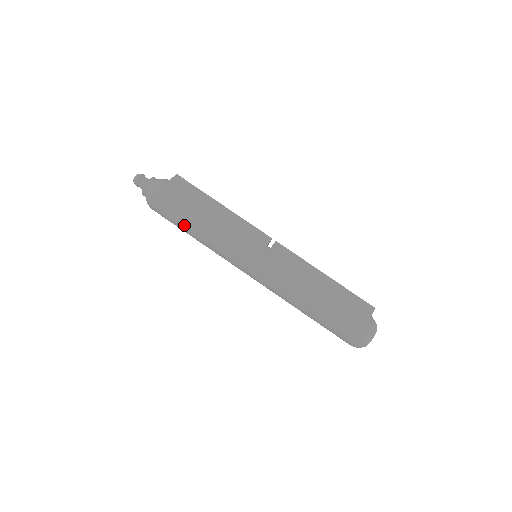
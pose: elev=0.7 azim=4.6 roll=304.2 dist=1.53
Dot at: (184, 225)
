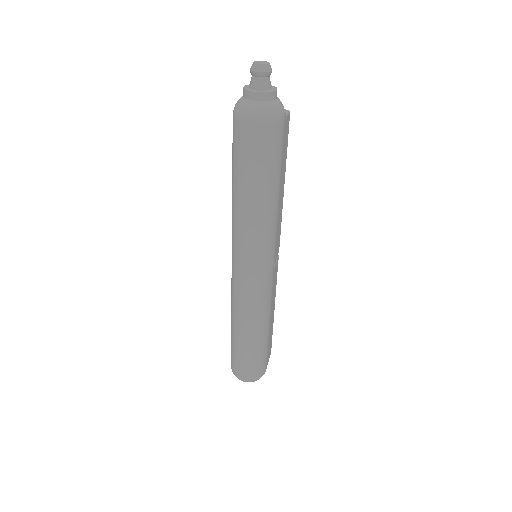
Dot at: (257, 181)
